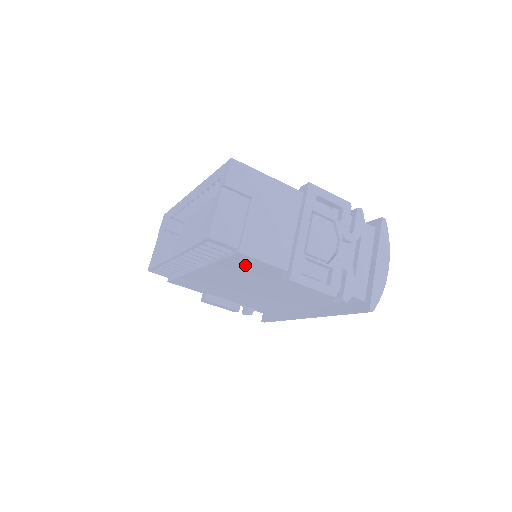
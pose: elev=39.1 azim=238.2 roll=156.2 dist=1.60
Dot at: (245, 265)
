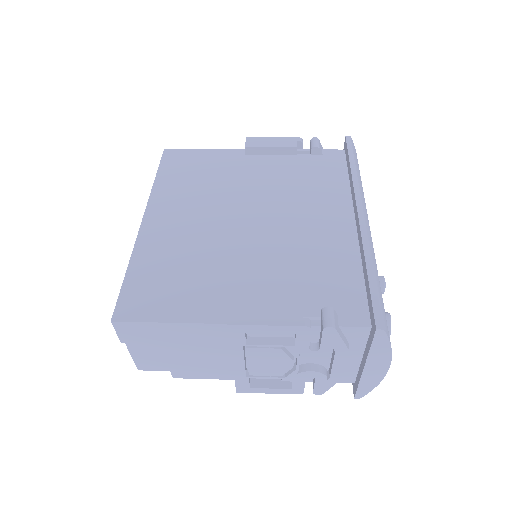
Dot at: occluded
